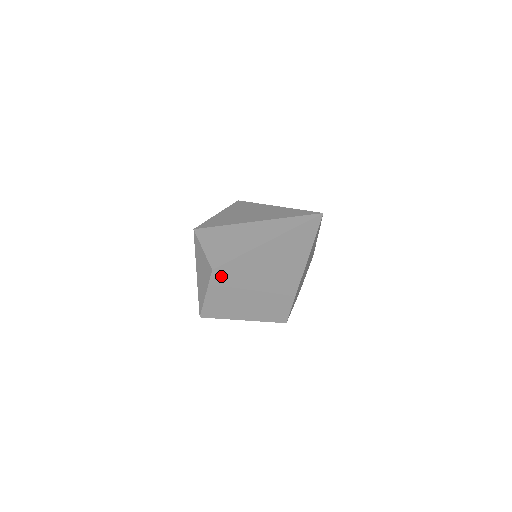
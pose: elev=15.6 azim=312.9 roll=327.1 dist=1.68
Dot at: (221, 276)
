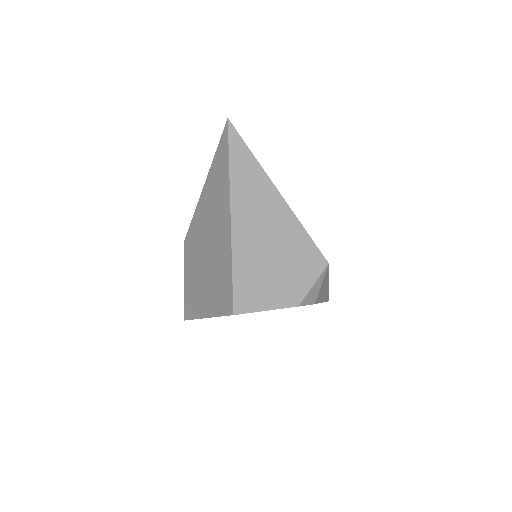
Dot at: (189, 248)
